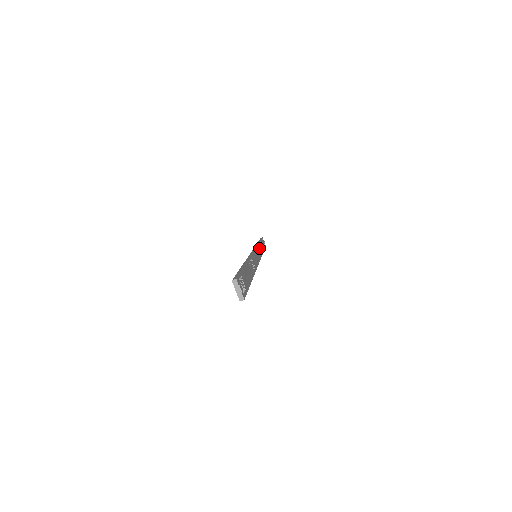
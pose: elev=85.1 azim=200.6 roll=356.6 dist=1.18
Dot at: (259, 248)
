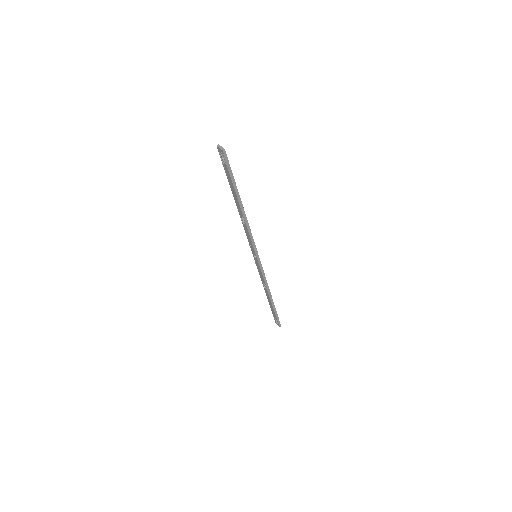
Dot at: occluded
